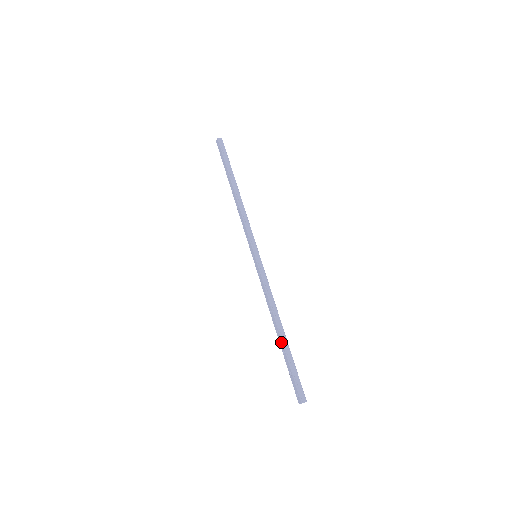
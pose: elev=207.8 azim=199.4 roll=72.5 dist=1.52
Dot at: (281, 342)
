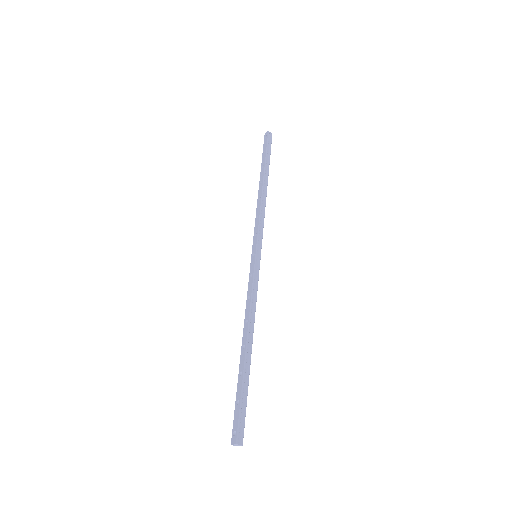
Dot at: (243, 359)
